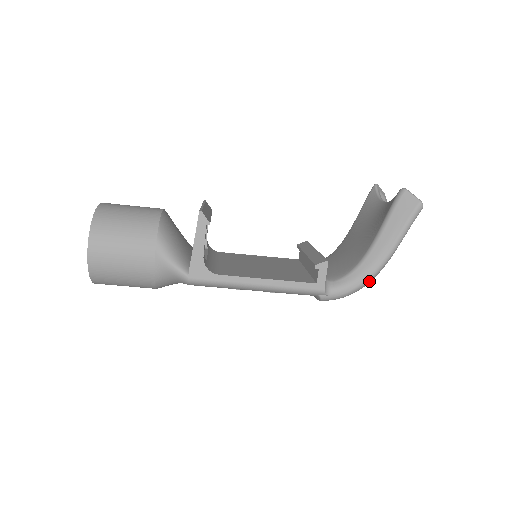
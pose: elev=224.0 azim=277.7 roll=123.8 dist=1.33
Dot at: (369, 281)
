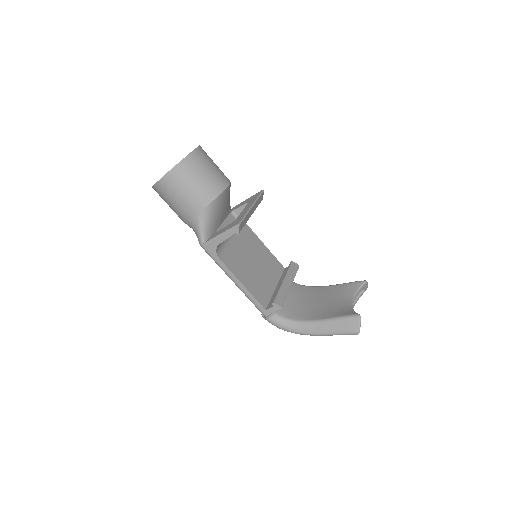
Dot at: (295, 333)
